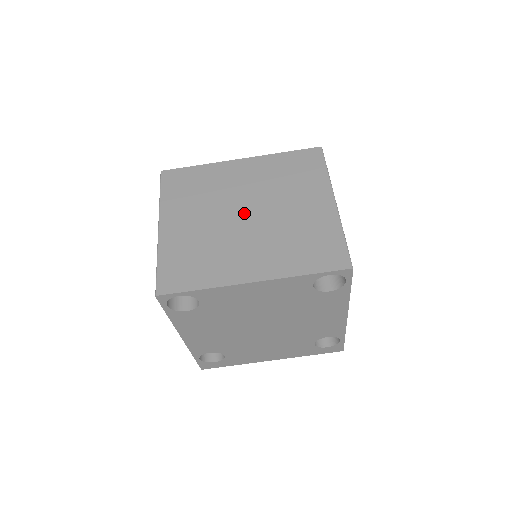
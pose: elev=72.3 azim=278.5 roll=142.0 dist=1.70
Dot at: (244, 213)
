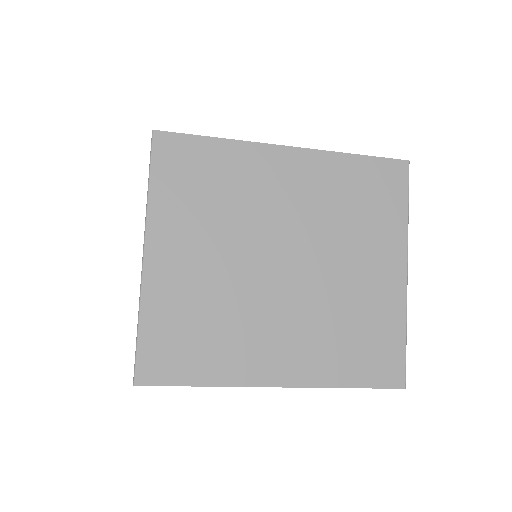
Dot at: (281, 261)
